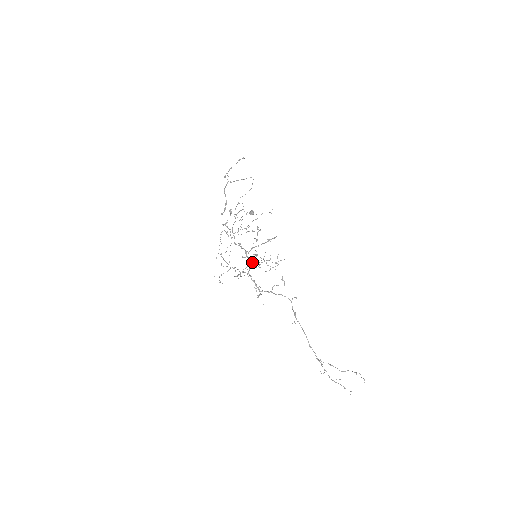
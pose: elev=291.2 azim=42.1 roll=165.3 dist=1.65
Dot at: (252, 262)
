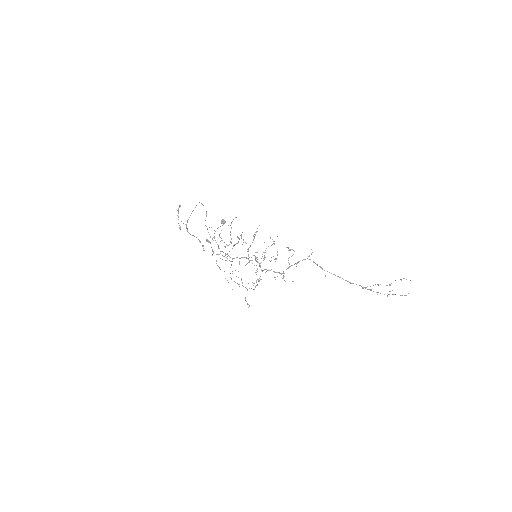
Dot at: (257, 262)
